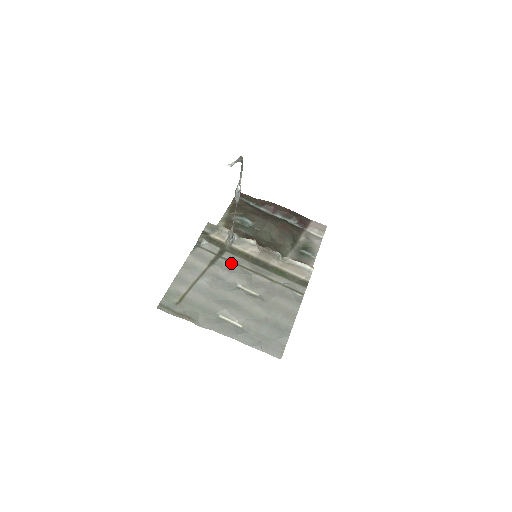
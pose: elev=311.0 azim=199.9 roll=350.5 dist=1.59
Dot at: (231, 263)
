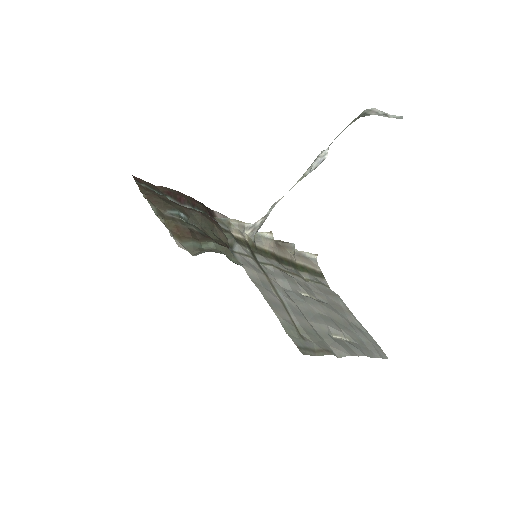
Dot at: (273, 267)
